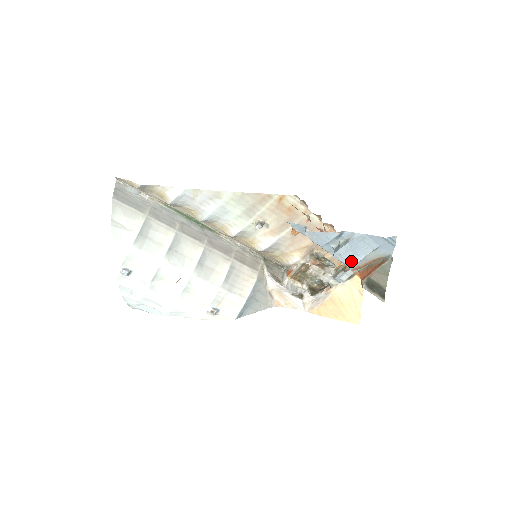
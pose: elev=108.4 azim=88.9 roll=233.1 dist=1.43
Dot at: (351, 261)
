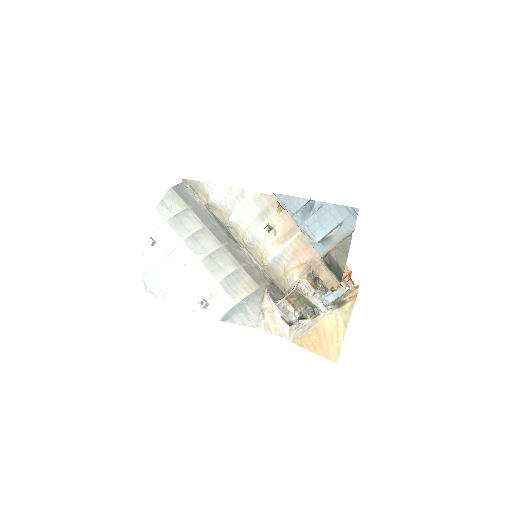
Dot at: (317, 235)
